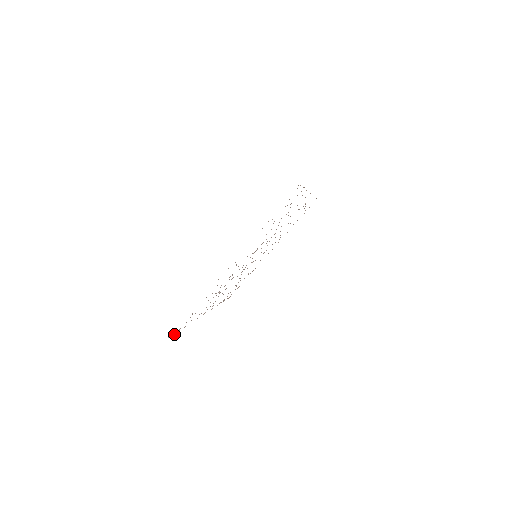
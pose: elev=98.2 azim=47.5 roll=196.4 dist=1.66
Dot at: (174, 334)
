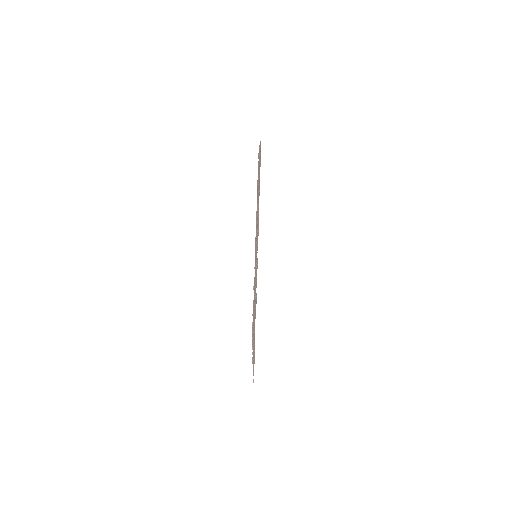
Dot at: occluded
